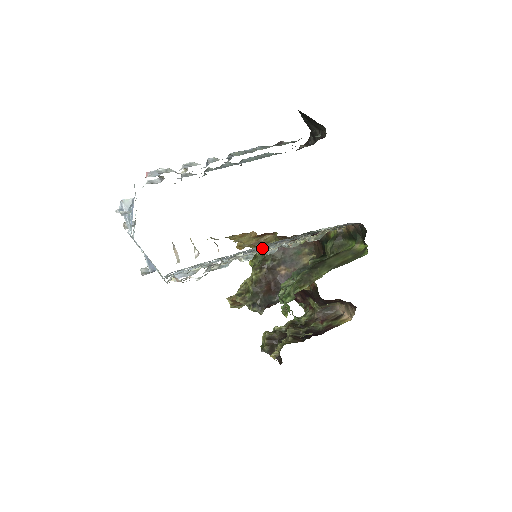
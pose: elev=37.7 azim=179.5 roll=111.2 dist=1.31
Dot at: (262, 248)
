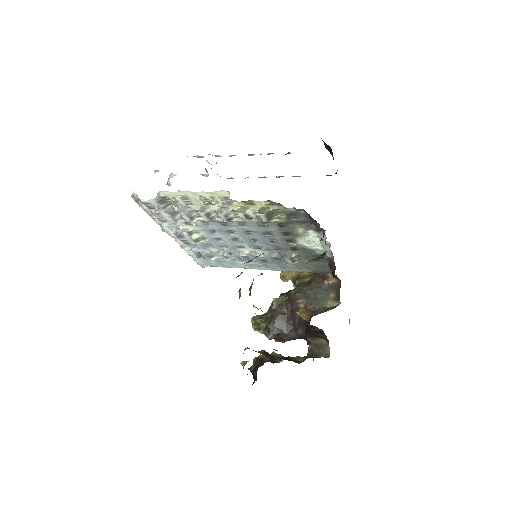
Dot at: occluded
